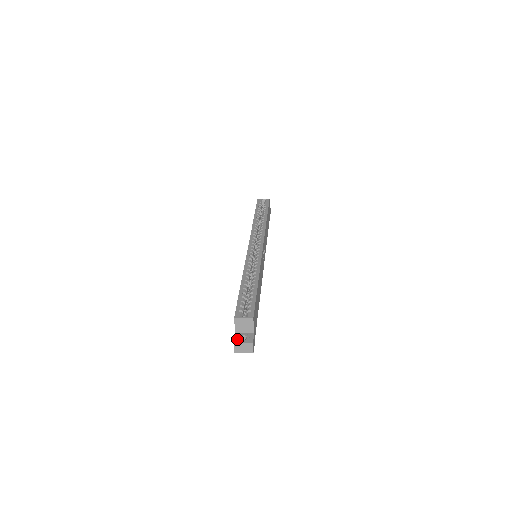
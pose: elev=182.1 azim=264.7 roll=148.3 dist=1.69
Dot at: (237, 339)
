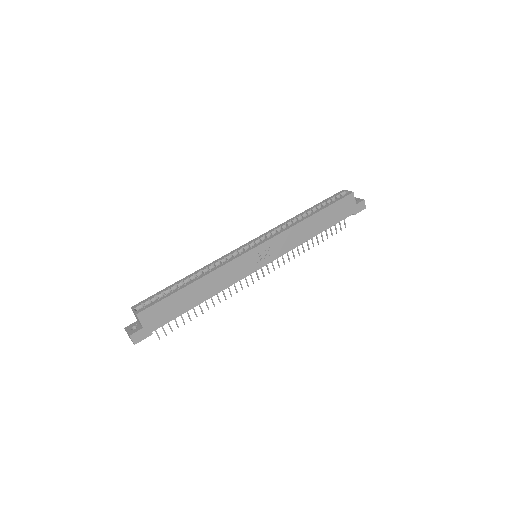
Dot at: (129, 326)
